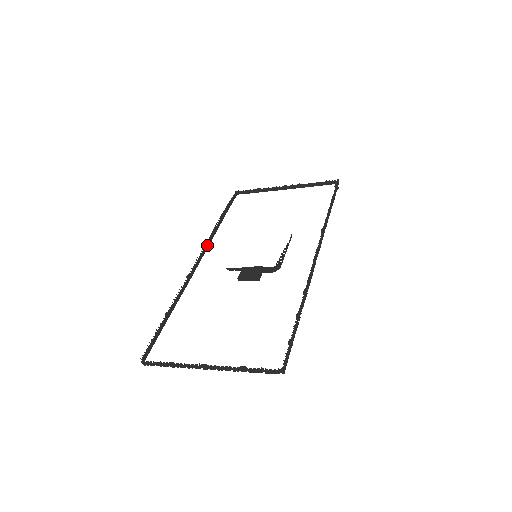
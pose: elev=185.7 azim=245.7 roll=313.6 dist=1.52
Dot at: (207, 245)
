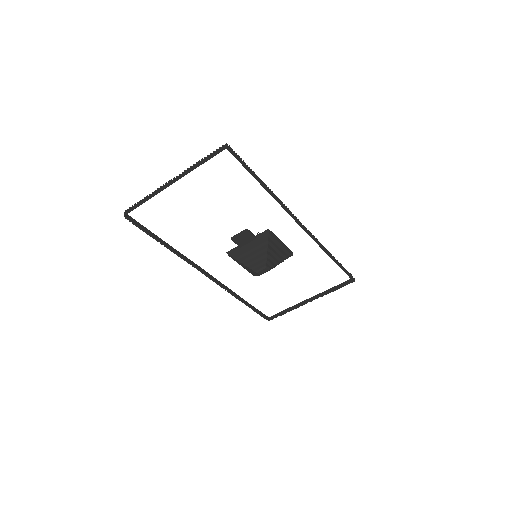
Dot at: (222, 285)
